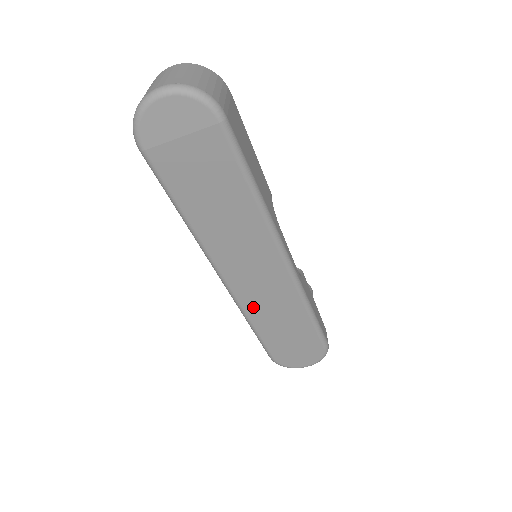
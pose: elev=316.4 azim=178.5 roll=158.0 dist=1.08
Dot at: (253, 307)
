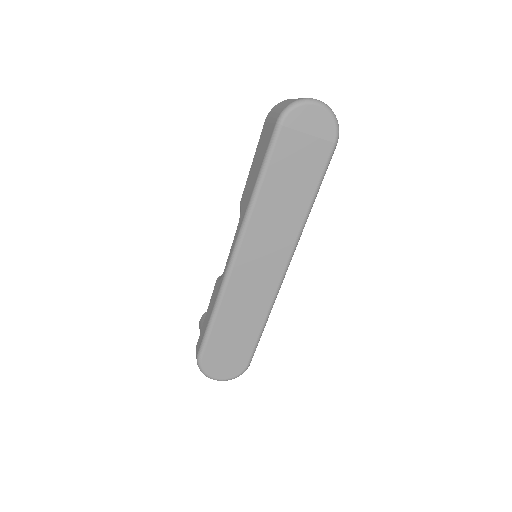
Dot at: (234, 293)
